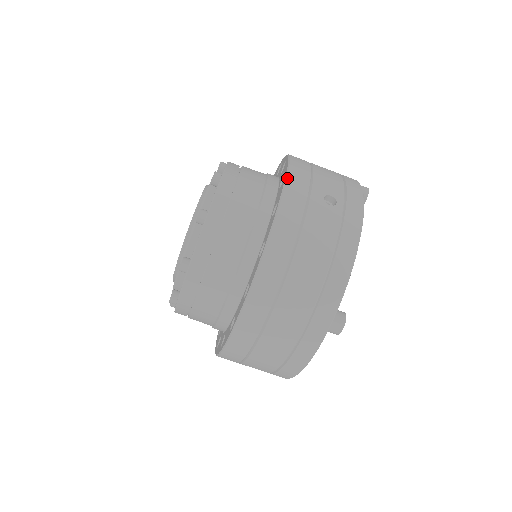
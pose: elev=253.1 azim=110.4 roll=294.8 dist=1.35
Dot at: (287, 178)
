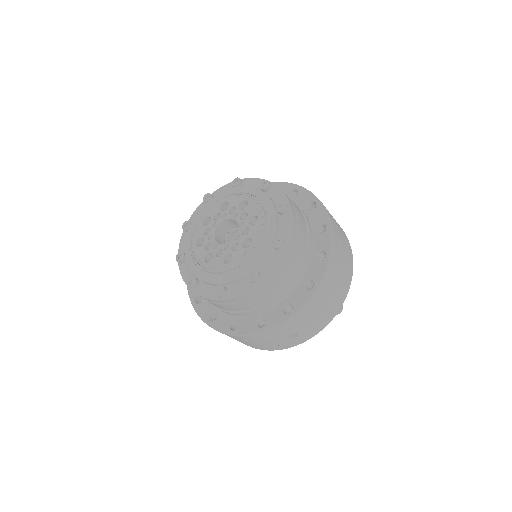
Dot at: (283, 324)
